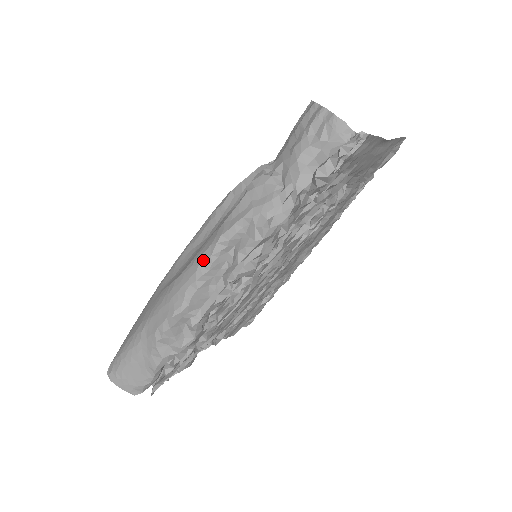
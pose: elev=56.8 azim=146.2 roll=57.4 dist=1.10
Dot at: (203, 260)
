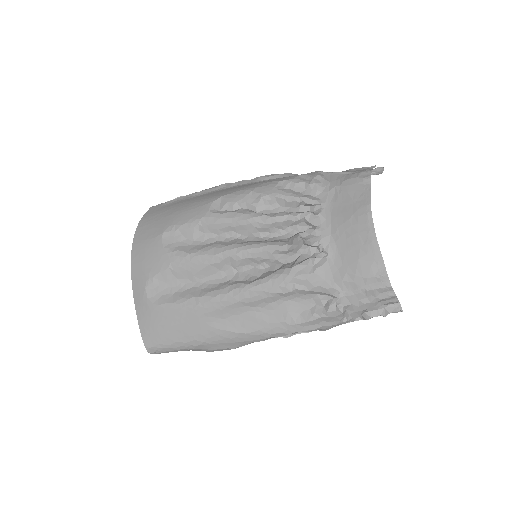
Dot at: (273, 337)
